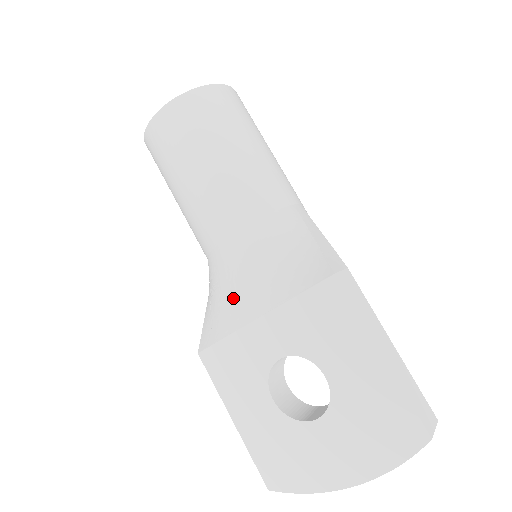
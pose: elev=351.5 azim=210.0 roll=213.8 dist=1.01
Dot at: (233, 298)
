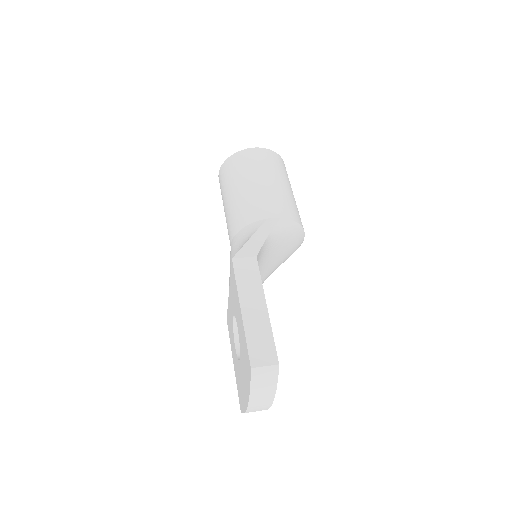
Dot at: occluded
